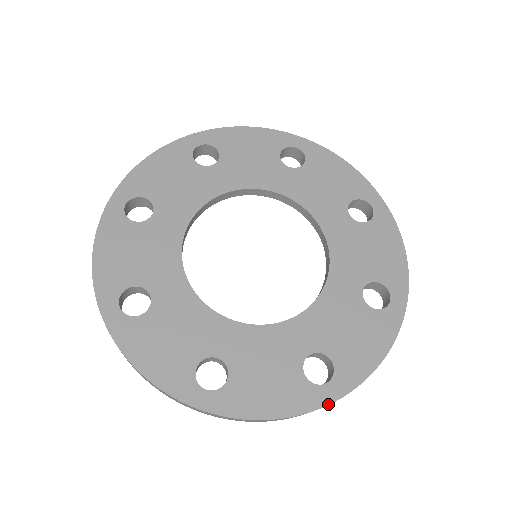
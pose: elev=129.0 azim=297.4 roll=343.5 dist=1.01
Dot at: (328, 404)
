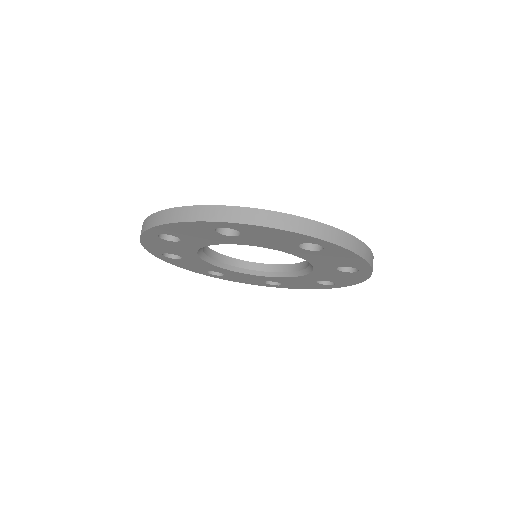
Dot at: (215, 205)
